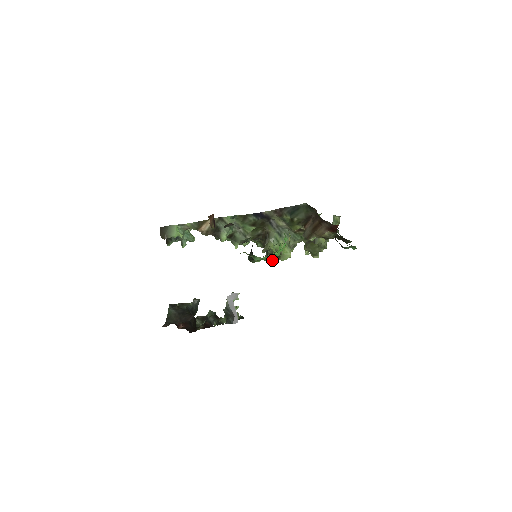
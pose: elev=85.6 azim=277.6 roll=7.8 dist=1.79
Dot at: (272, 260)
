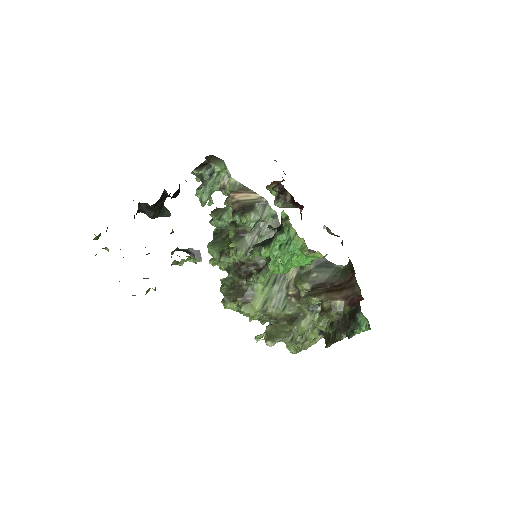
Dot at: (227, 304)
